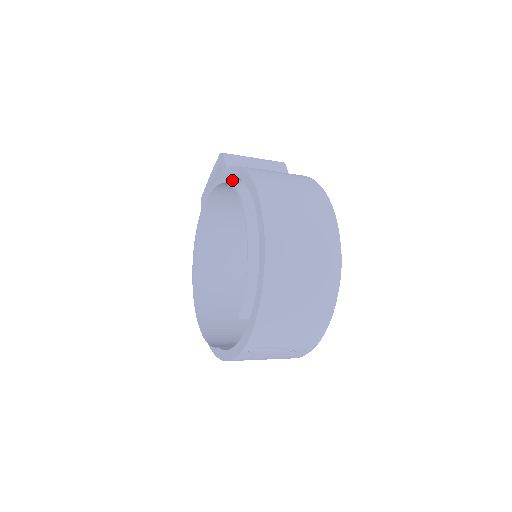
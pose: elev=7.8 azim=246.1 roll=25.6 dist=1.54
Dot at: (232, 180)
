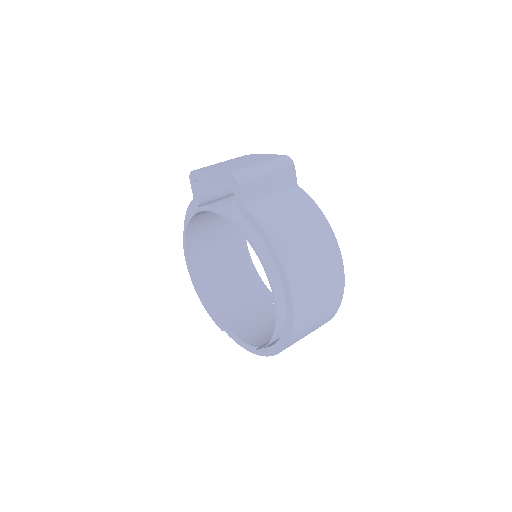
Dot at: (258, 248)
